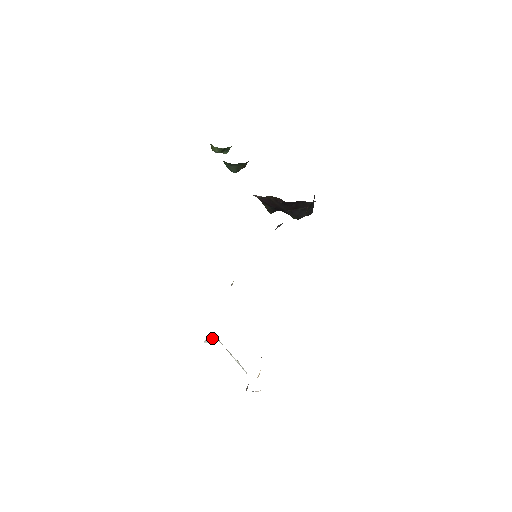
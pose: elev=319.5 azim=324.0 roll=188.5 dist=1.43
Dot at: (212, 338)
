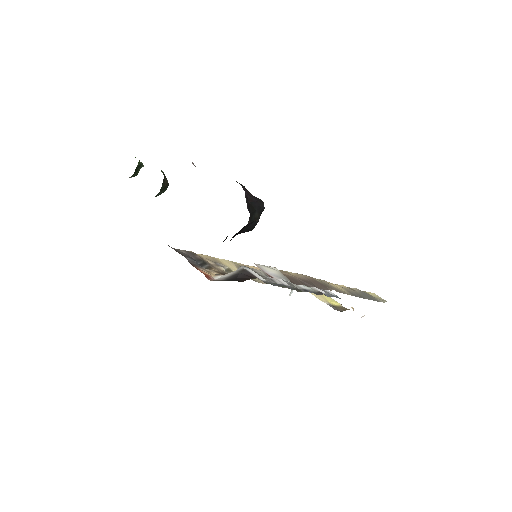
Dot at: occluded
